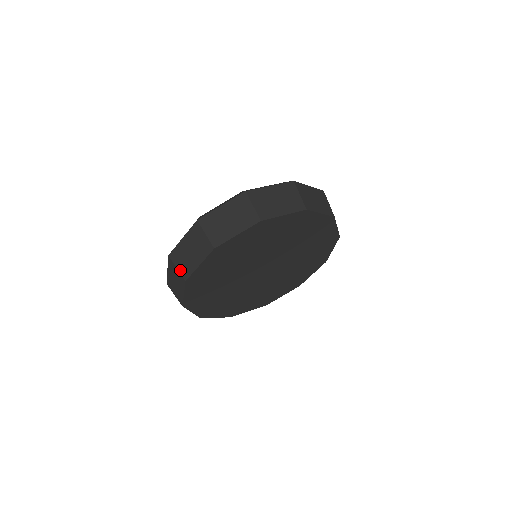
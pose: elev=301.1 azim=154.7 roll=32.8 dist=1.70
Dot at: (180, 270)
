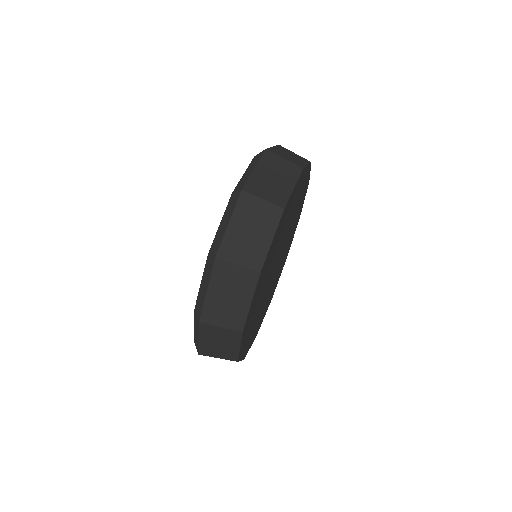
Dot at: (245, 264)
